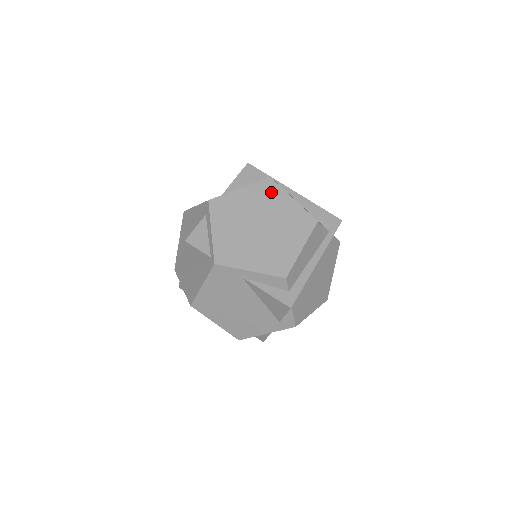
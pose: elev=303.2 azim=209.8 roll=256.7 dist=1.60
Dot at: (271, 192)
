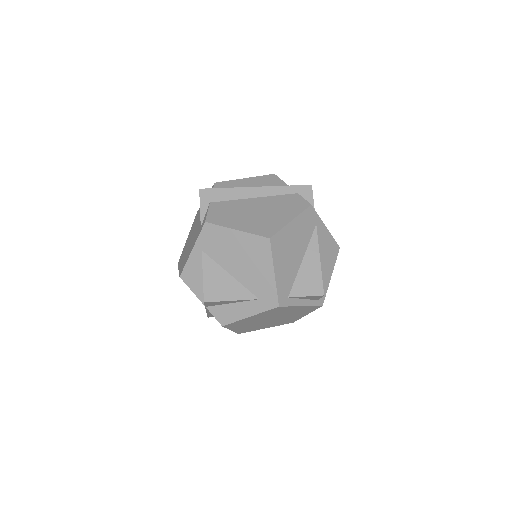
Dot at: occluded
